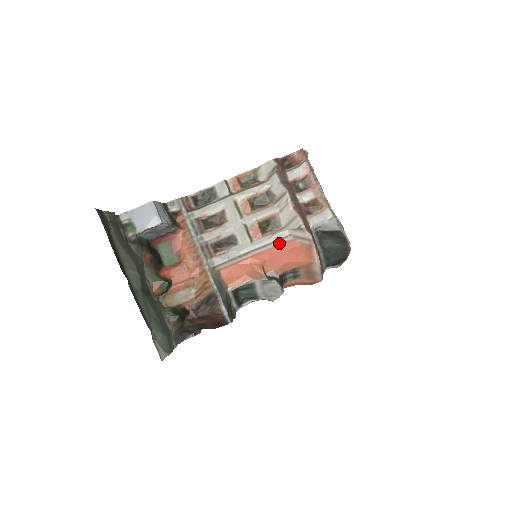
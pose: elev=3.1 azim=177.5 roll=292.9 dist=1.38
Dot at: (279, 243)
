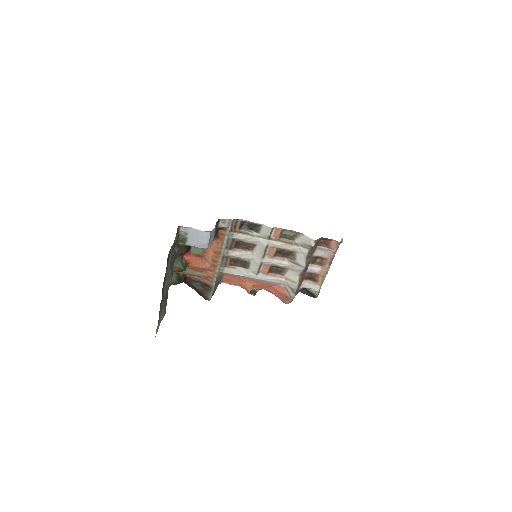
Dot at: (273, 284)
